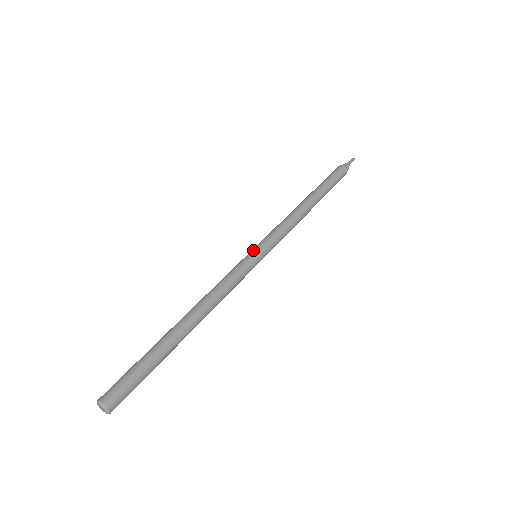
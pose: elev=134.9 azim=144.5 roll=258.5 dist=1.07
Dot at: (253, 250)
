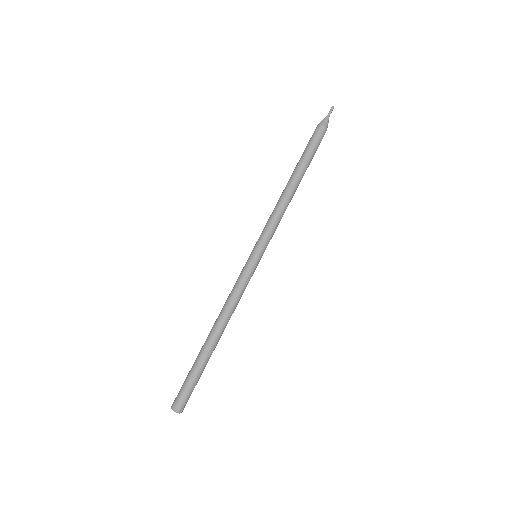
Dot at: (251, 253)
